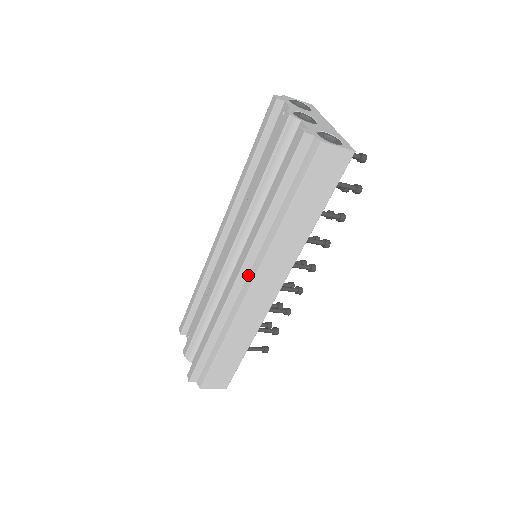
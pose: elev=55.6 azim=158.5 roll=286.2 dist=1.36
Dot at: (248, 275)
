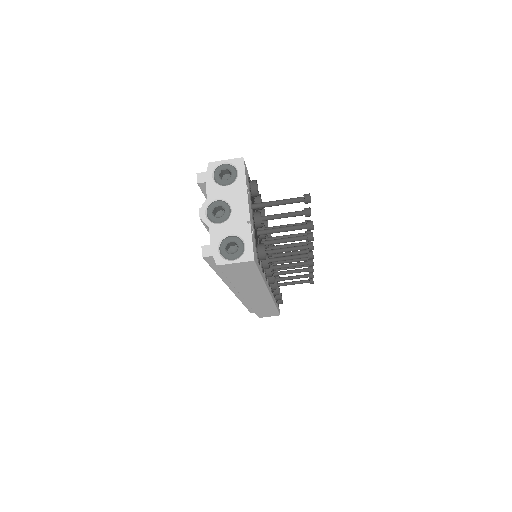
Dot at: occluded
